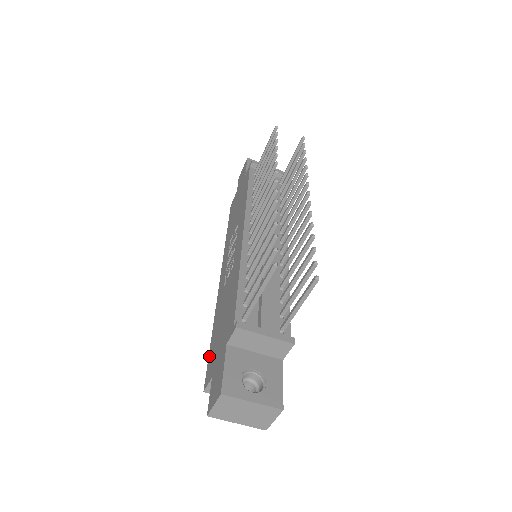
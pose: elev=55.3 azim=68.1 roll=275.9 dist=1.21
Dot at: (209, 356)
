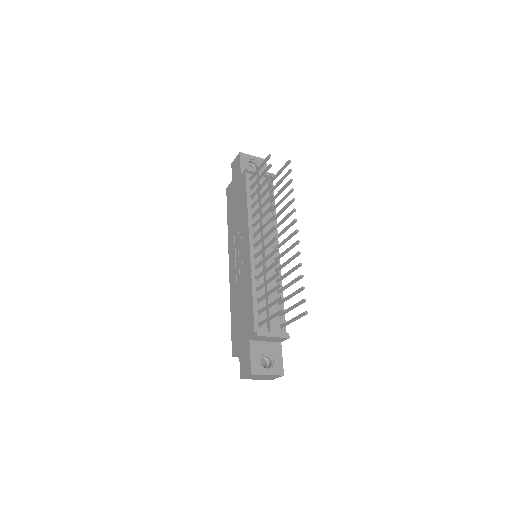
Dot at: (232, 332)
